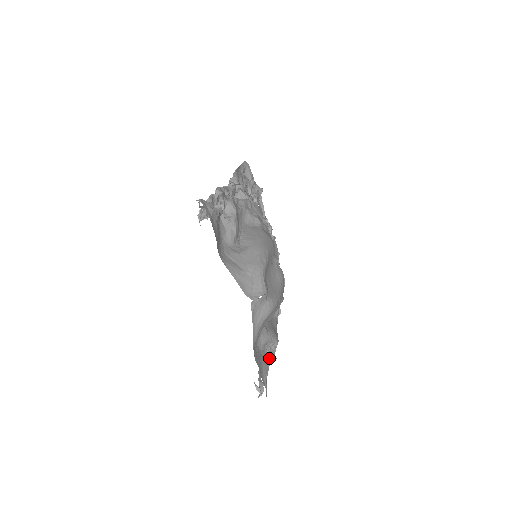
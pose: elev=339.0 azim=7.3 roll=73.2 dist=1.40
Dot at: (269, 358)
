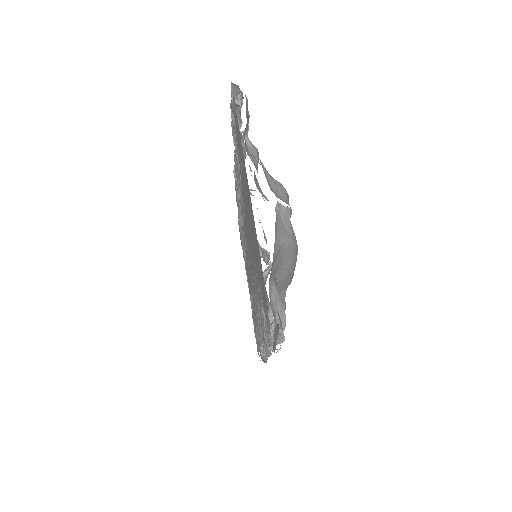
Dot at: occluded
